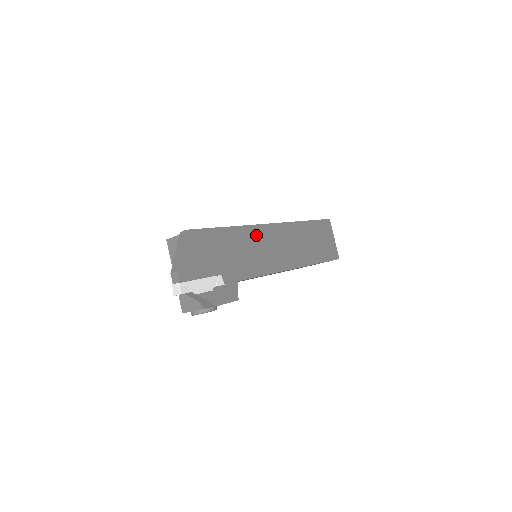
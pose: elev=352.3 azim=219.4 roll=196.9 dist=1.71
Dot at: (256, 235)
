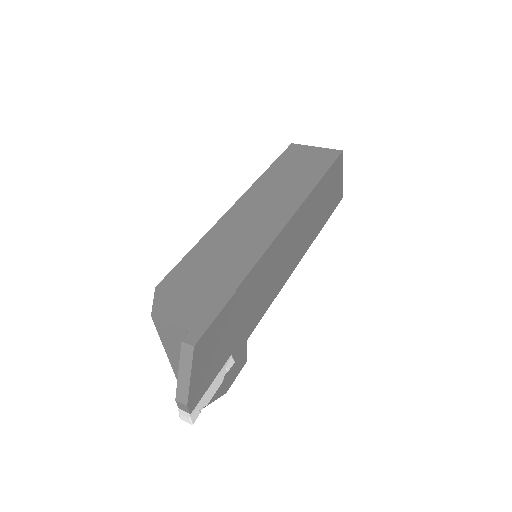
Dot at: (268, 262)
